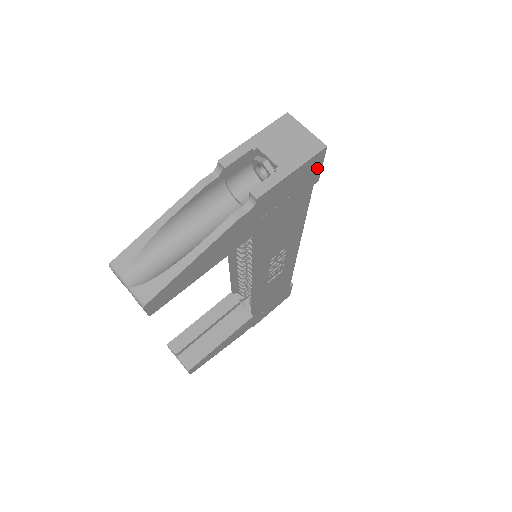
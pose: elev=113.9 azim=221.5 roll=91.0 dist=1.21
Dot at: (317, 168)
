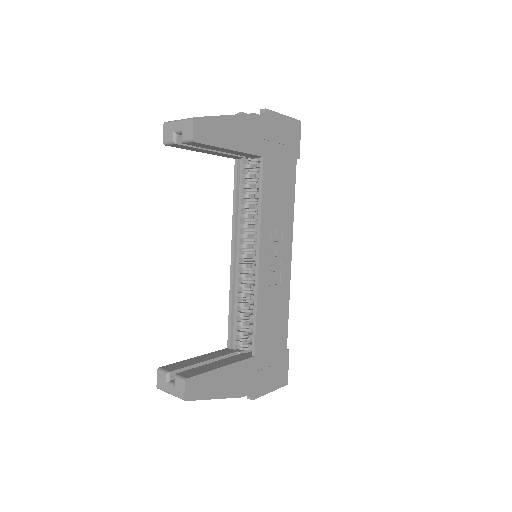
Dot at: (297, 139)
